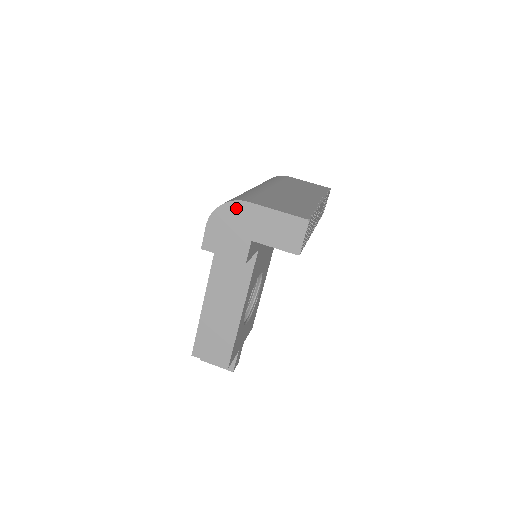
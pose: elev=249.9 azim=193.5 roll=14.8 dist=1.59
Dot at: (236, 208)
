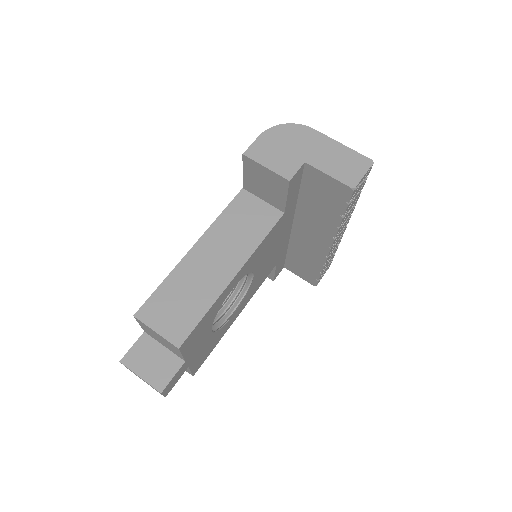
Dot at: (299, 130)
